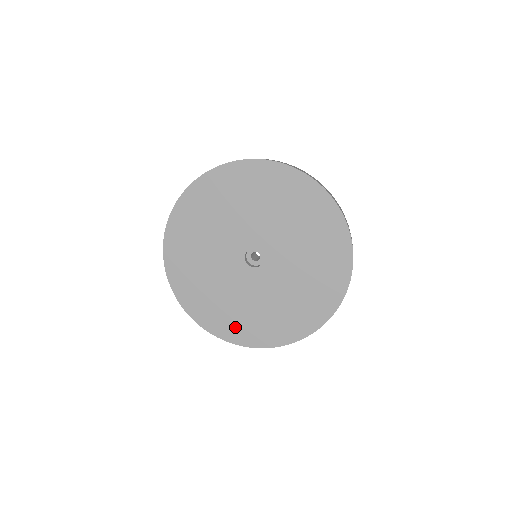
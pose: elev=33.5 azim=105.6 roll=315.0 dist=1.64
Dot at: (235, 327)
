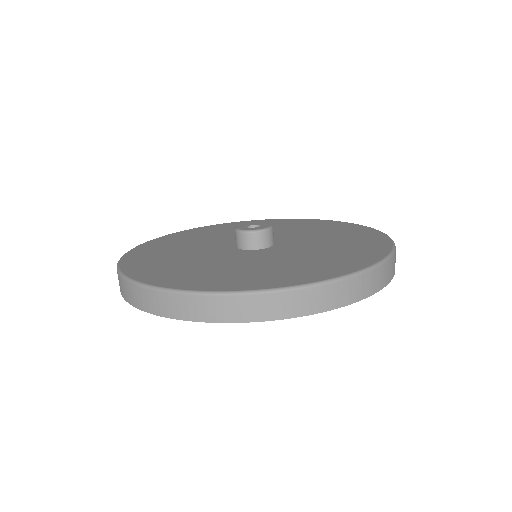
Dot at: occluded
